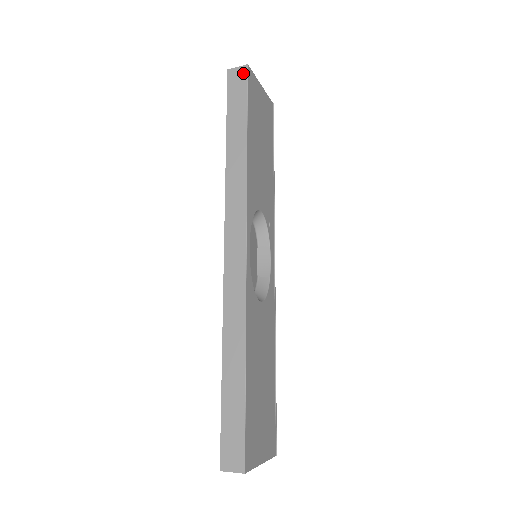
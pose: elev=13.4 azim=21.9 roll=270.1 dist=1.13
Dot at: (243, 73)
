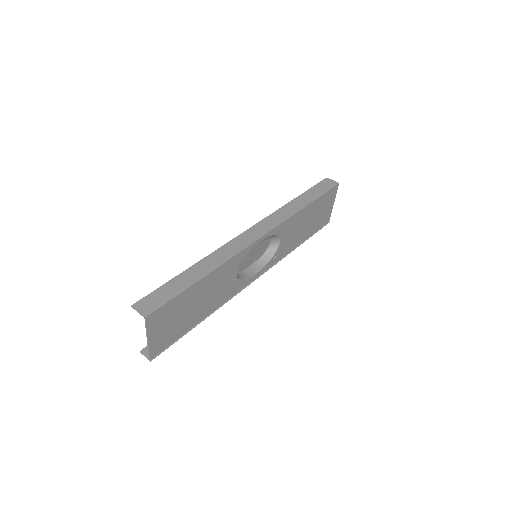
Dot at: (333, 184)
